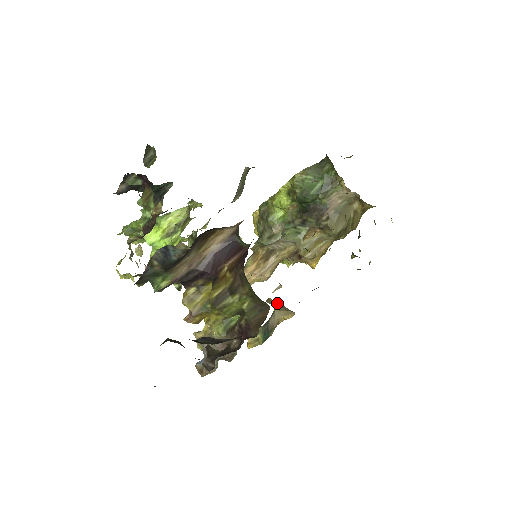
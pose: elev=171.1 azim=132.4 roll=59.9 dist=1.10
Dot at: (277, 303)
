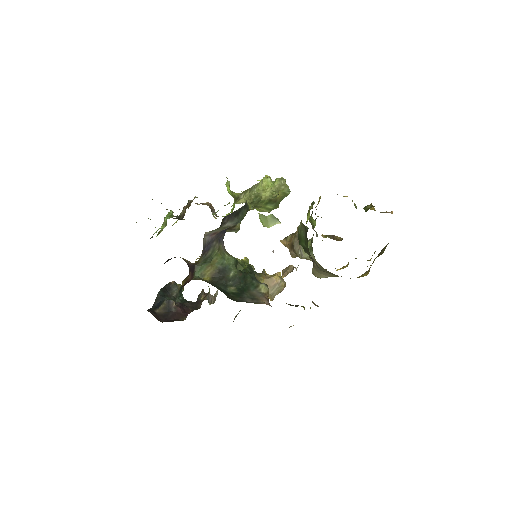
Dot at: (274, 284)
